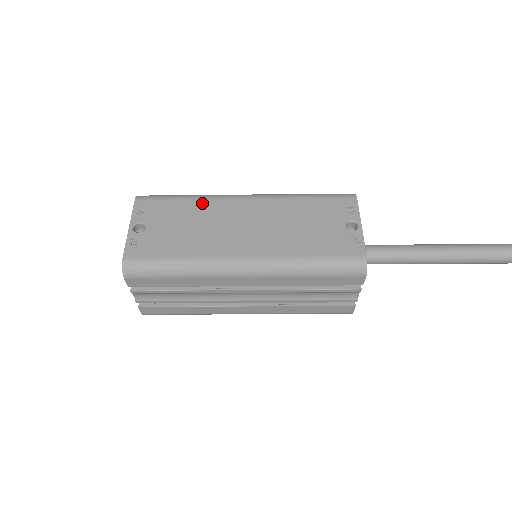
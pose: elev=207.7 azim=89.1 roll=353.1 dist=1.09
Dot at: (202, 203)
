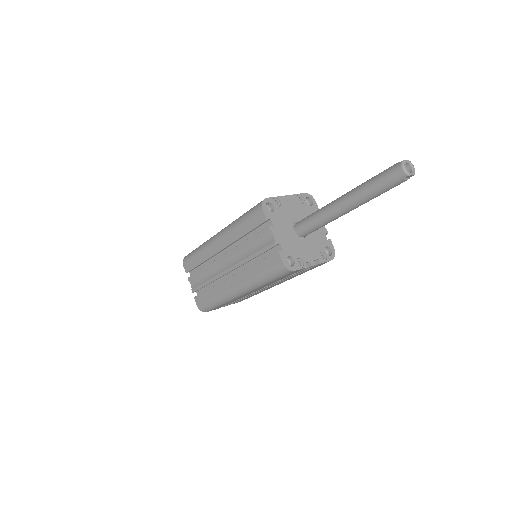
Dot at: occluded
